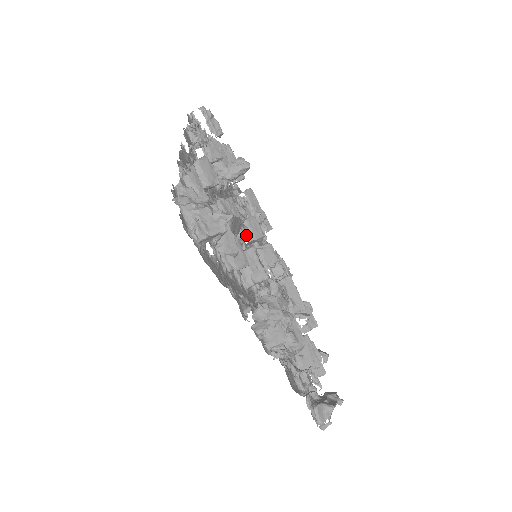
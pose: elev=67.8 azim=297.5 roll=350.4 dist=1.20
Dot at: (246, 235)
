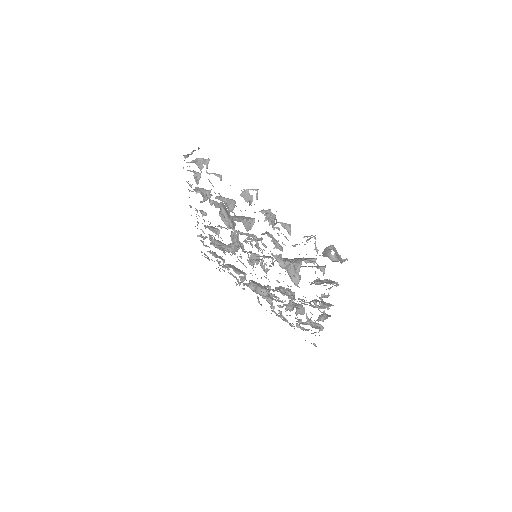
Dot at: occluded
